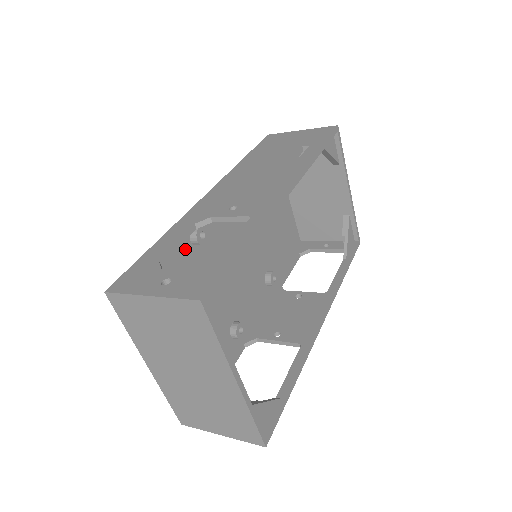
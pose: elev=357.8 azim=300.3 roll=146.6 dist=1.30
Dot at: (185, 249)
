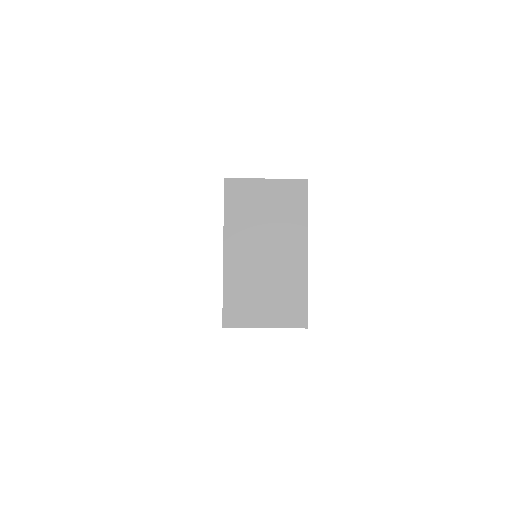
Dot at: occluded
